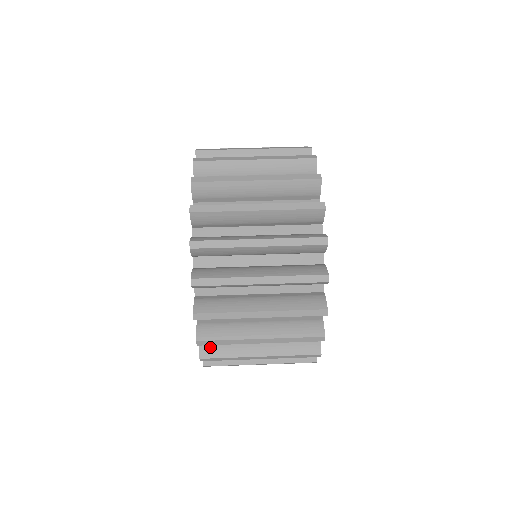
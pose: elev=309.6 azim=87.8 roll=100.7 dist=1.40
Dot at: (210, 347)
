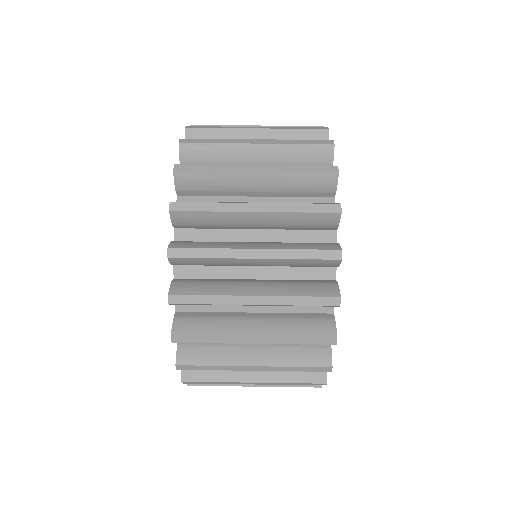
Dot at: occluded
